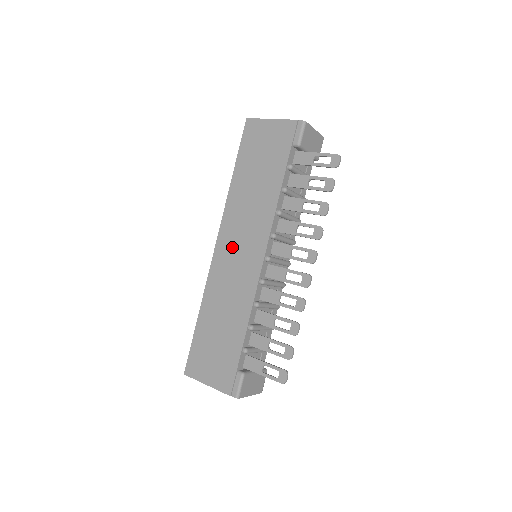
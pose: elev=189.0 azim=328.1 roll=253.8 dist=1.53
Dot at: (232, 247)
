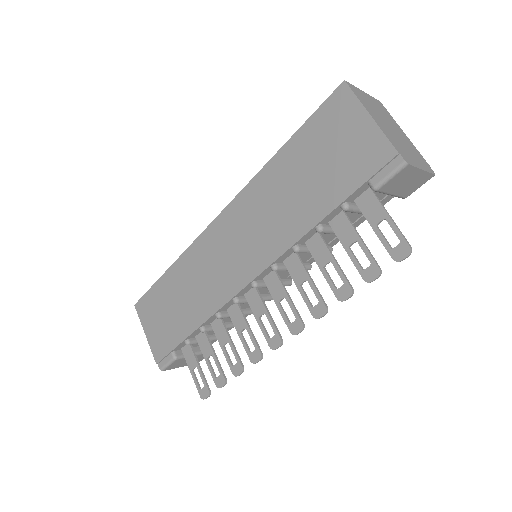
Dot at: (230, 236)
